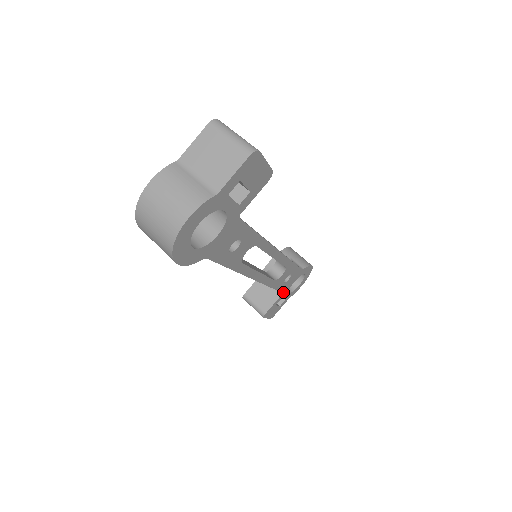
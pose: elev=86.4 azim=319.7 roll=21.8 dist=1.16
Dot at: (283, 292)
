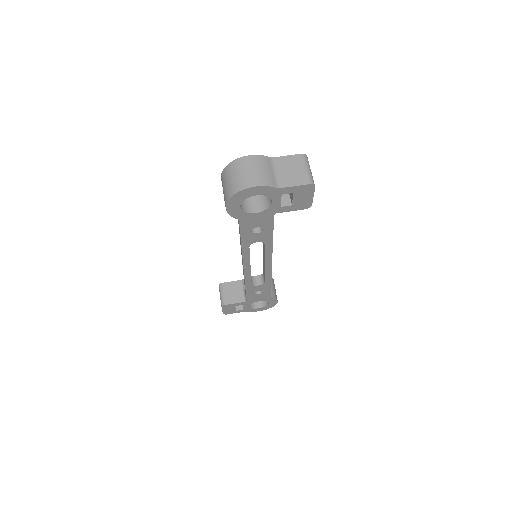
Dot at: (247, 301)
